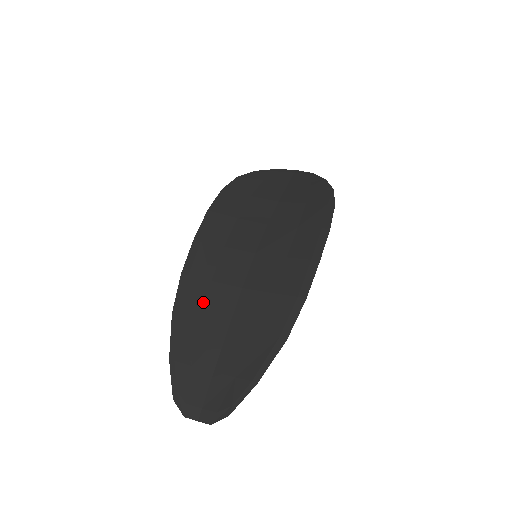
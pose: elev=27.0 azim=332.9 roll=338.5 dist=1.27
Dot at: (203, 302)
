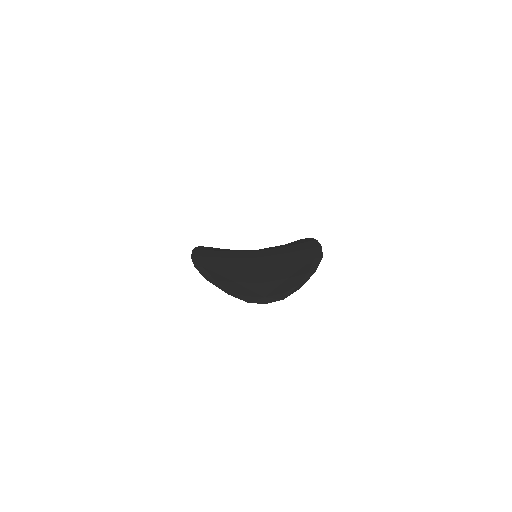
Dot at: (224, 263)
